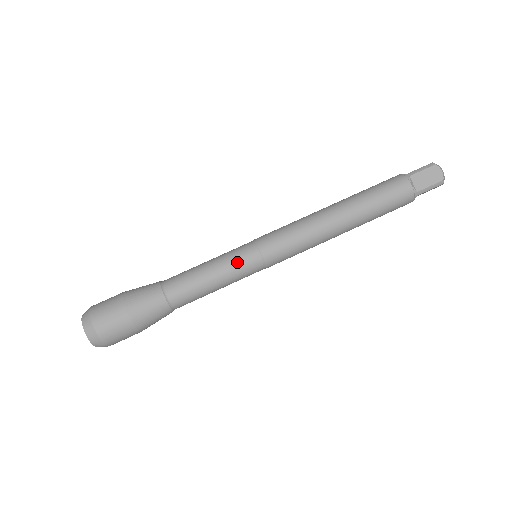
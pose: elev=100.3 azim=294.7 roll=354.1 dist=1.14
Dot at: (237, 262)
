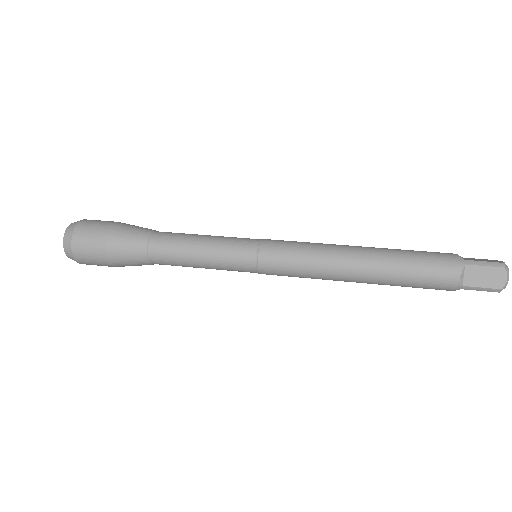
Dot at: (235, 237)
